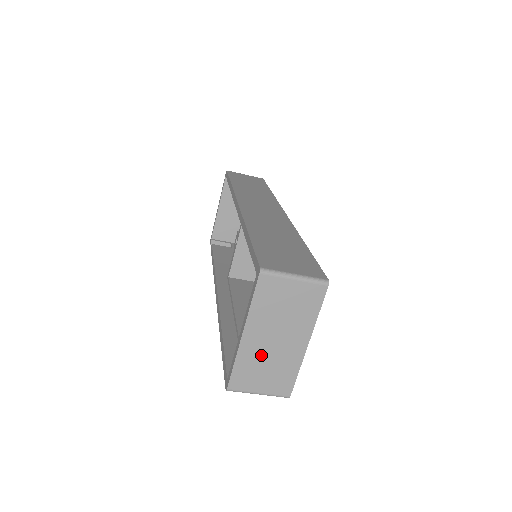
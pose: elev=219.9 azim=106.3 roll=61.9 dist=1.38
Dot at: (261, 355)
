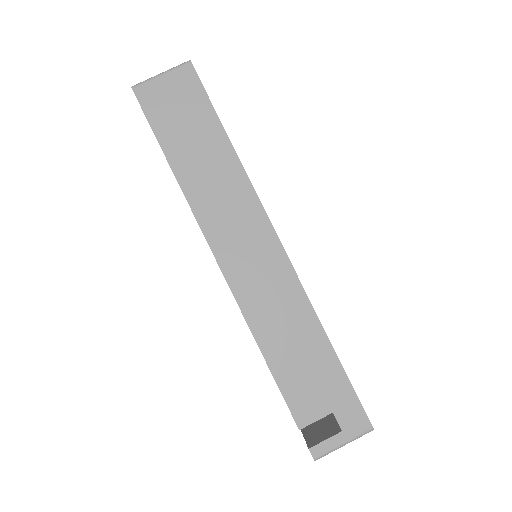
Dot at: occluded
